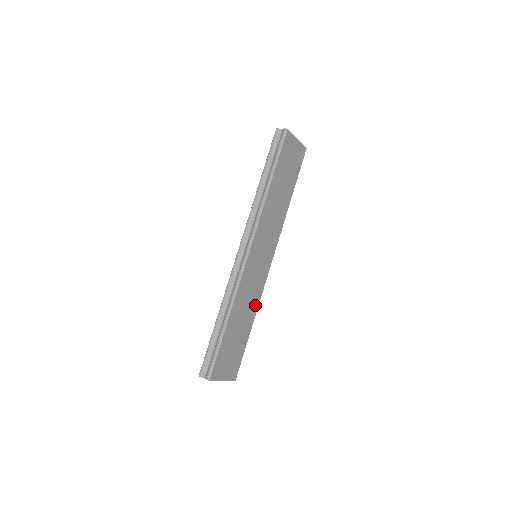
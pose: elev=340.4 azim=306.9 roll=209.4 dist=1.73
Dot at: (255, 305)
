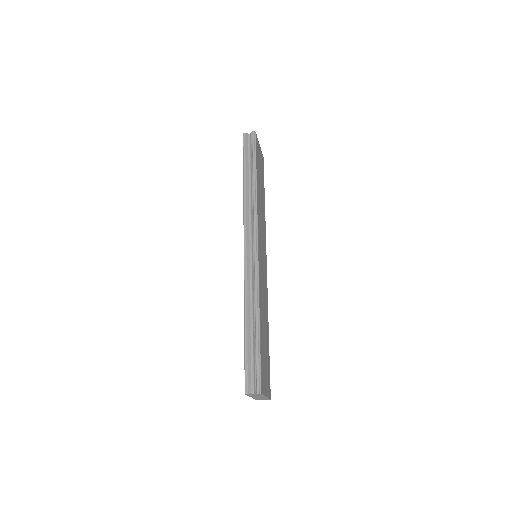
Dot at: (266, 309)
